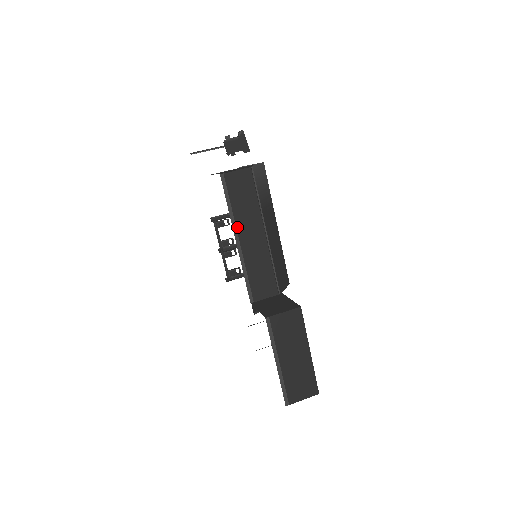
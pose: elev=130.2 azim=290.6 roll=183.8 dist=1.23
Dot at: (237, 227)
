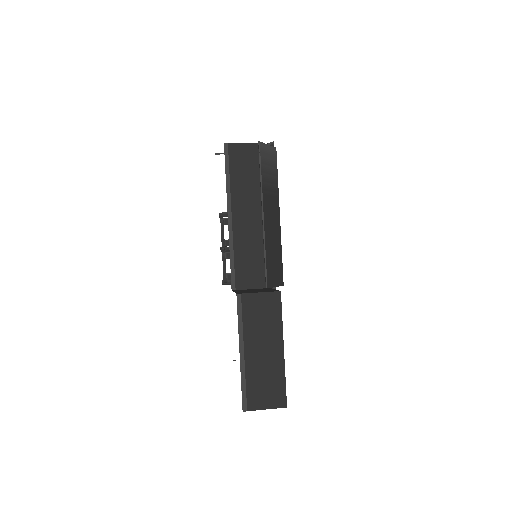
Dot at: (232, 202)
